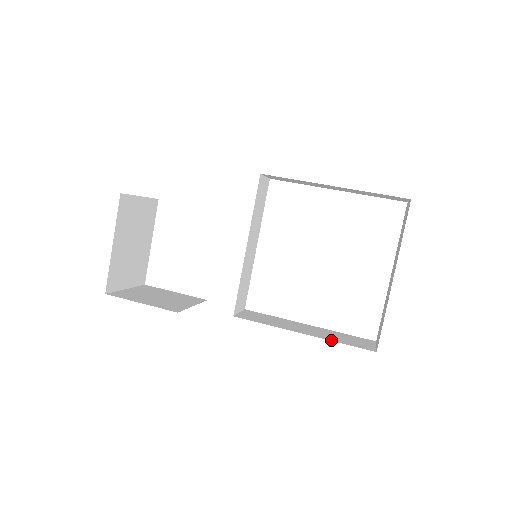
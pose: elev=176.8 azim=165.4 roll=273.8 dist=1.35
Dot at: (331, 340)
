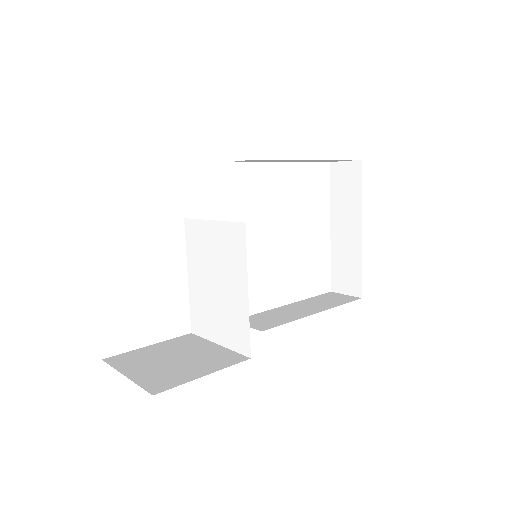
Dot at: (335, 306)
